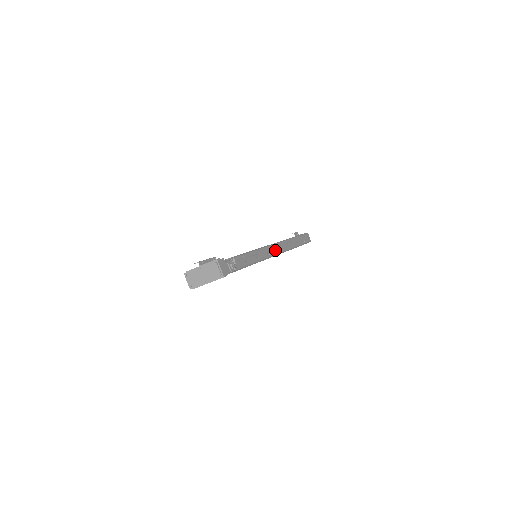
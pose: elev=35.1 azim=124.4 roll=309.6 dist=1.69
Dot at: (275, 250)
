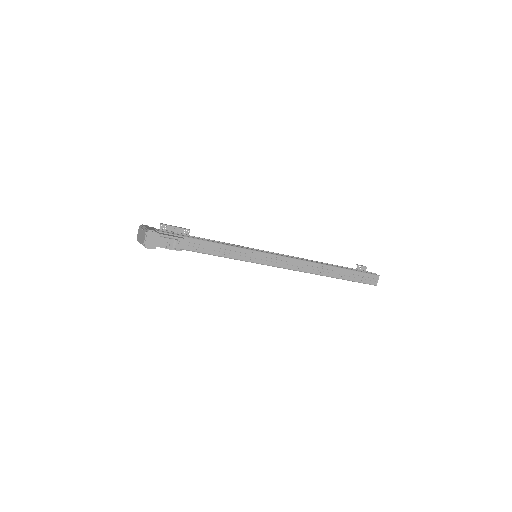
Dot at: (291, 264)
